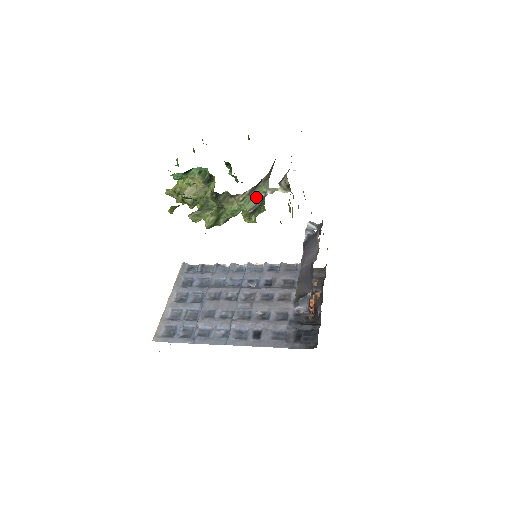
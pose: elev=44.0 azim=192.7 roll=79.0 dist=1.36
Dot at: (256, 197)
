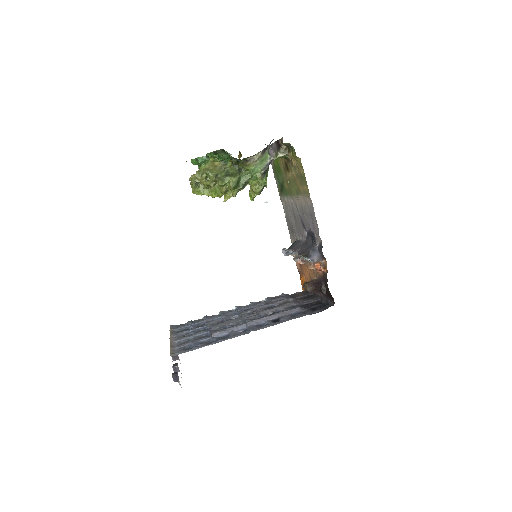
Dot at: (265, 161)
